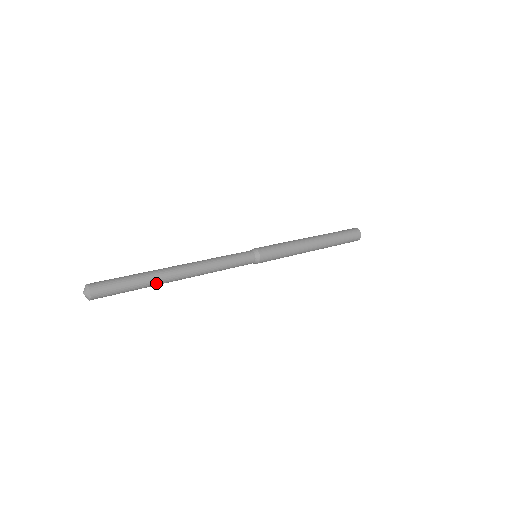
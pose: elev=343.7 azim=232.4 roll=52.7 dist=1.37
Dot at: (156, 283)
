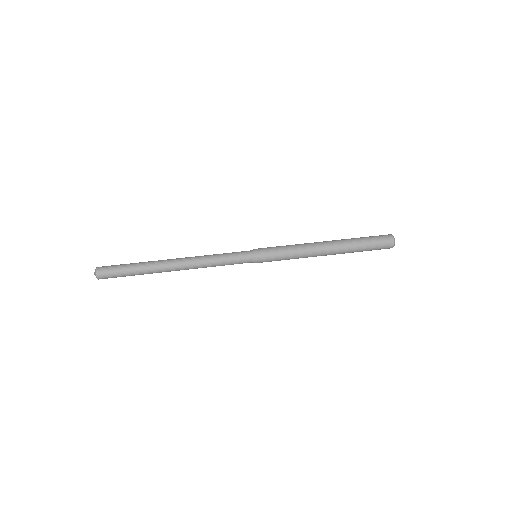
Dot at: (151, 272)
